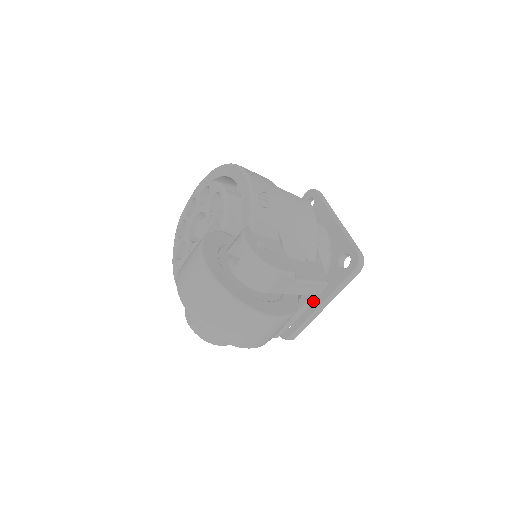
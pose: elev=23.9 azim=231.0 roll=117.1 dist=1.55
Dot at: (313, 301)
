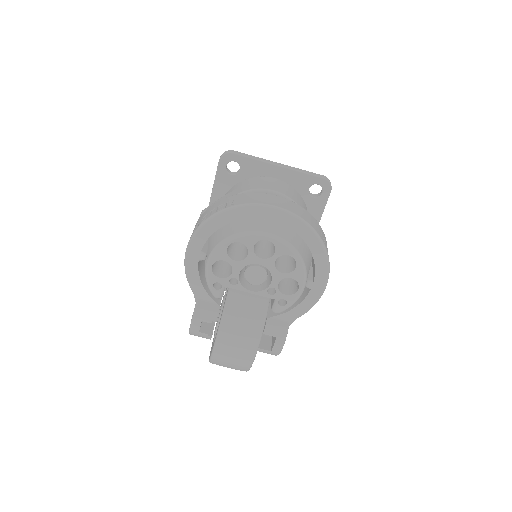
Dot at: occluded
